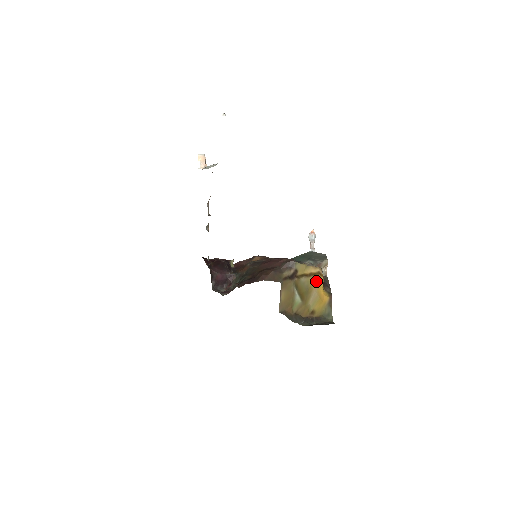
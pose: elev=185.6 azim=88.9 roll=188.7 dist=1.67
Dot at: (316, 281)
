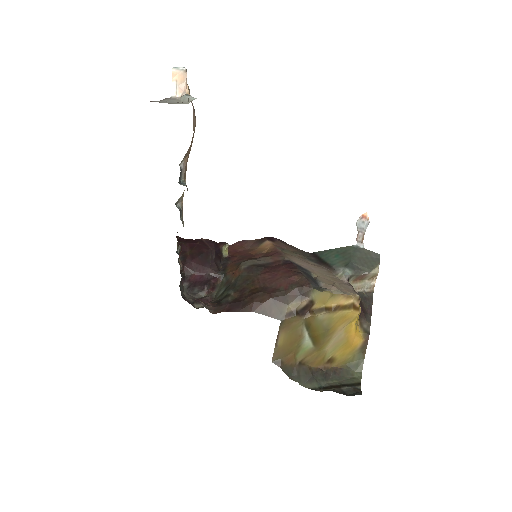
Dot at: (345, 318)
